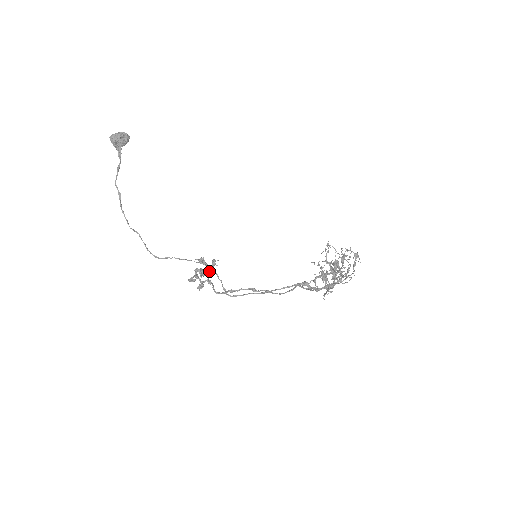
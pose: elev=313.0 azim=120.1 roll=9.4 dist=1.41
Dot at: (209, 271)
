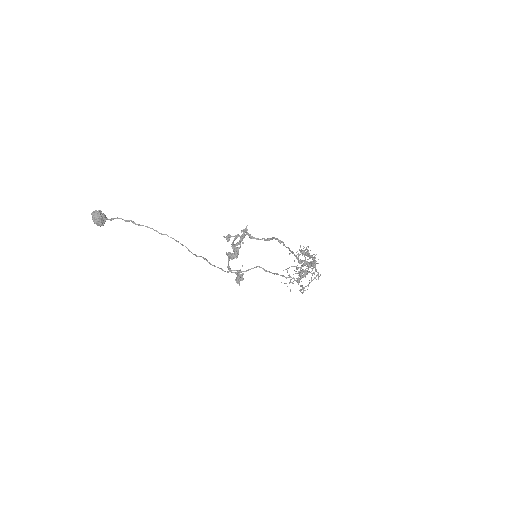
Dot at: (242, 230)
